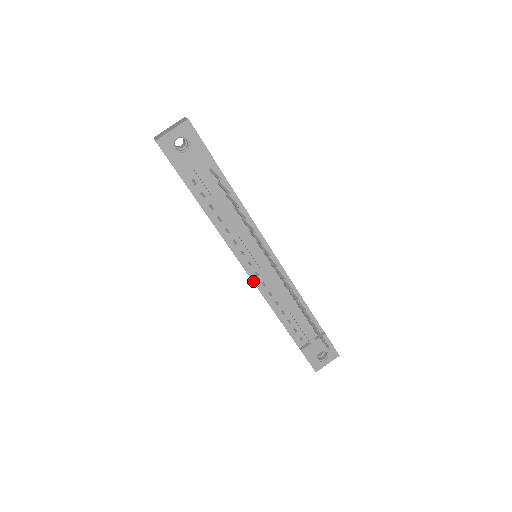
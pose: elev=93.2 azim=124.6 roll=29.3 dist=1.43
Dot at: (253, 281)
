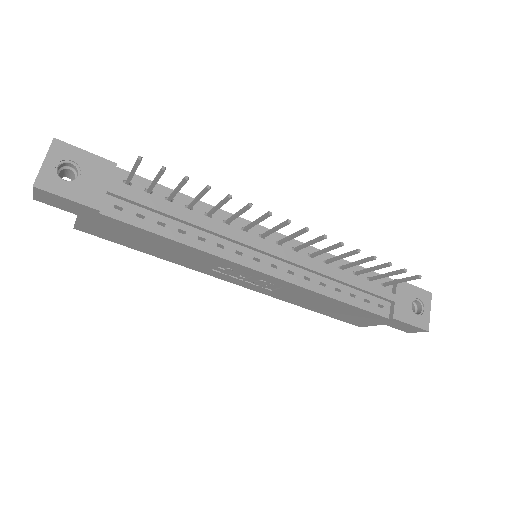
Dot at: (277, 278)
